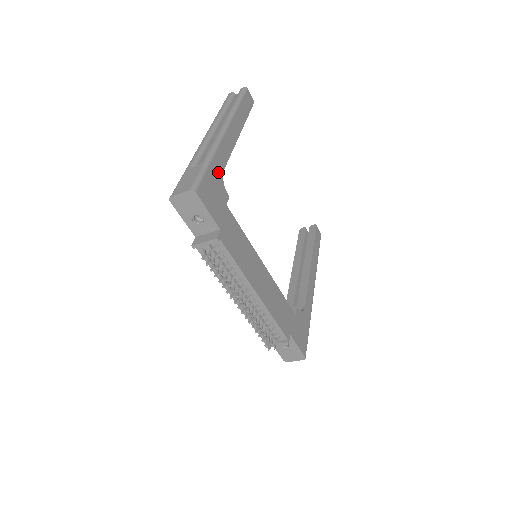
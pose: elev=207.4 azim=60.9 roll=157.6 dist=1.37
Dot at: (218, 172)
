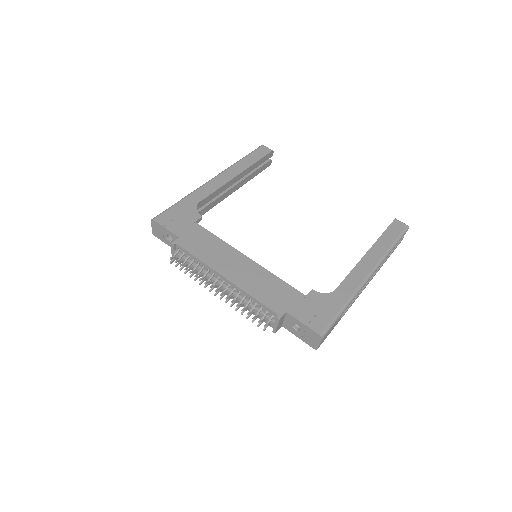
Dot at: (191, 204)
